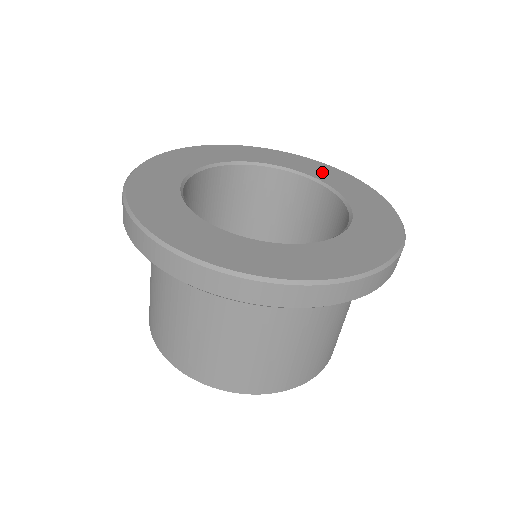
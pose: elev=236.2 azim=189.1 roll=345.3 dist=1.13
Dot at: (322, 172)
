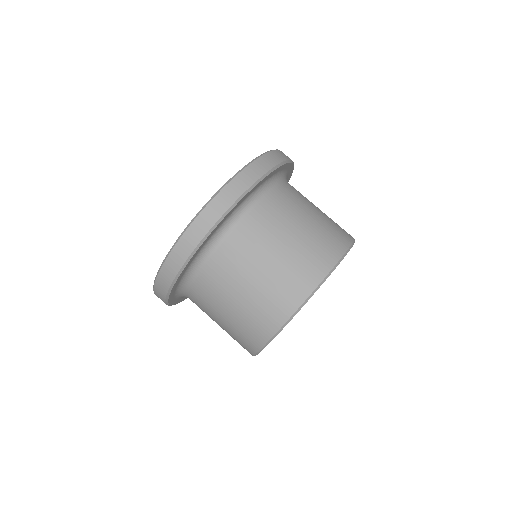
Dot at: occluded
